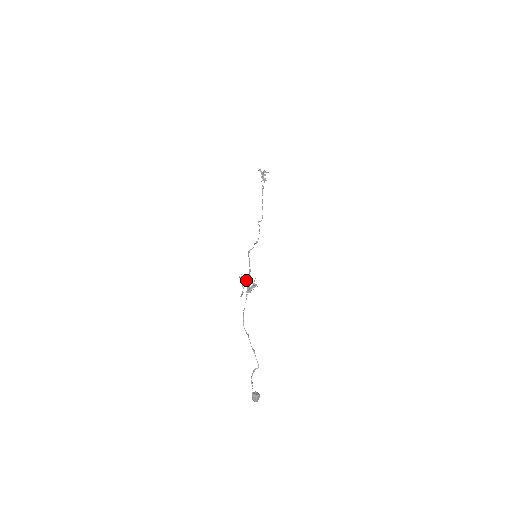
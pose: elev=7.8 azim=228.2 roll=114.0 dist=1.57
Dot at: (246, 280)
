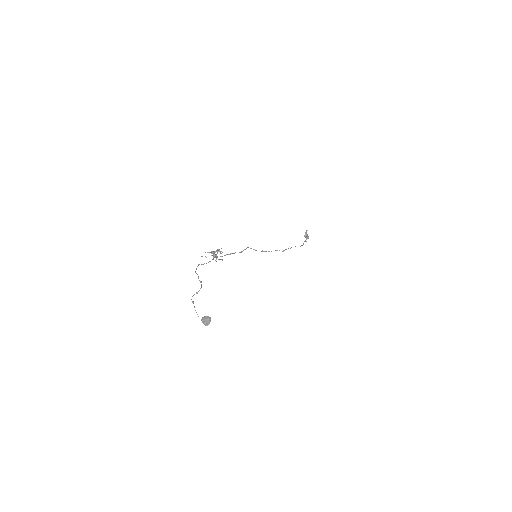
Dot at: (212, 251)
